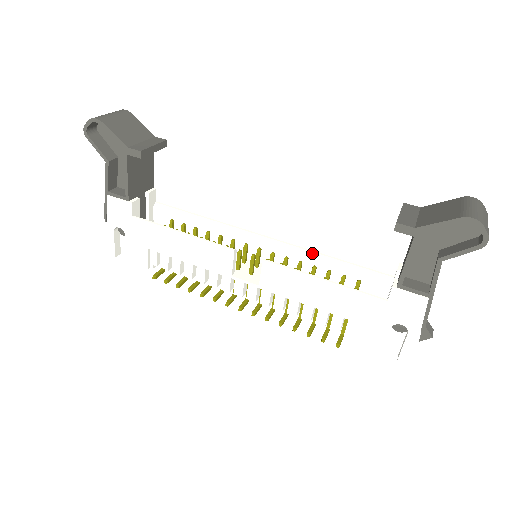
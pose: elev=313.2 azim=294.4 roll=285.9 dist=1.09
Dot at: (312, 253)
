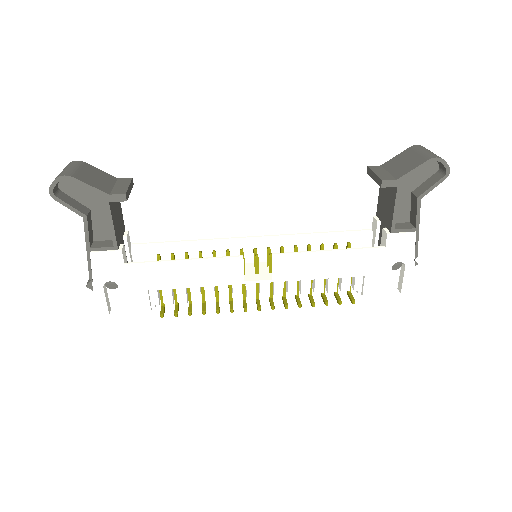
Dot at: (301, 235)
